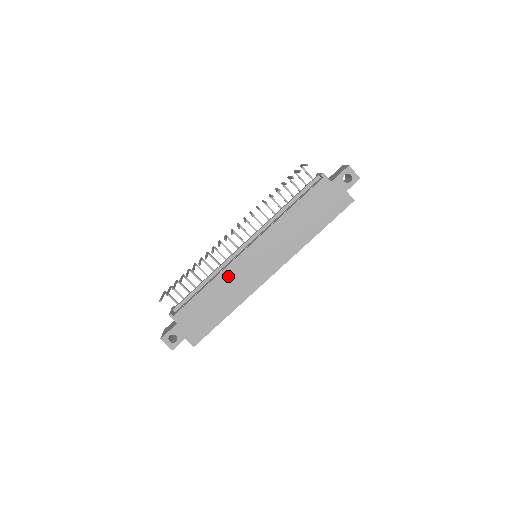
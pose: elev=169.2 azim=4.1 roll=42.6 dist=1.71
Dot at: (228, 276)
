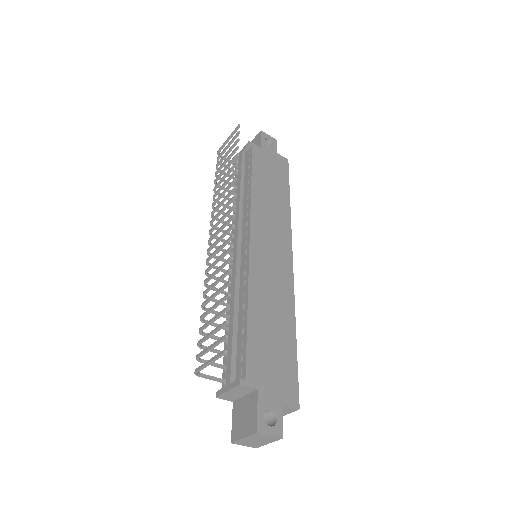
Dot at: (258, 283)
